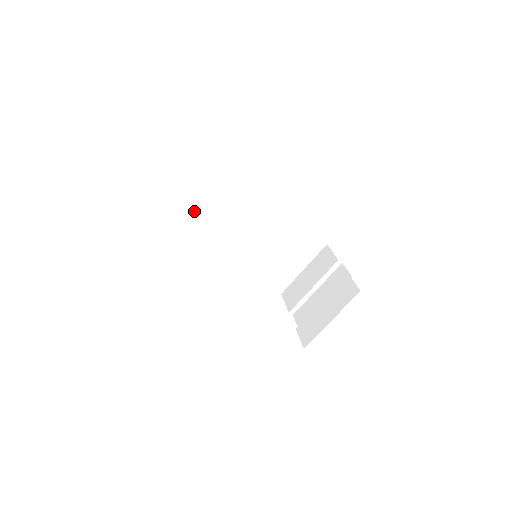
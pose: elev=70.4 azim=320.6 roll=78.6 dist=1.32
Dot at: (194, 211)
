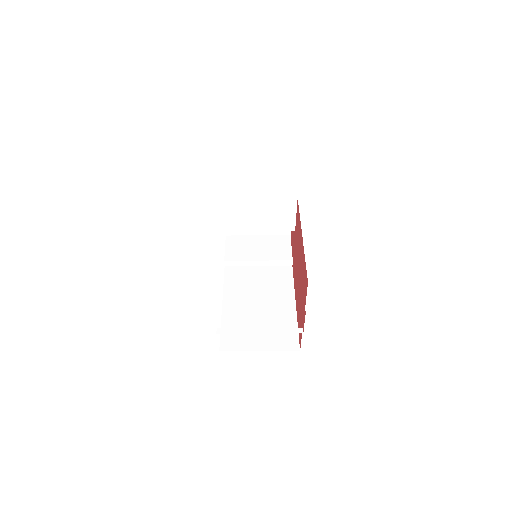
Dot at: (248, 244)
